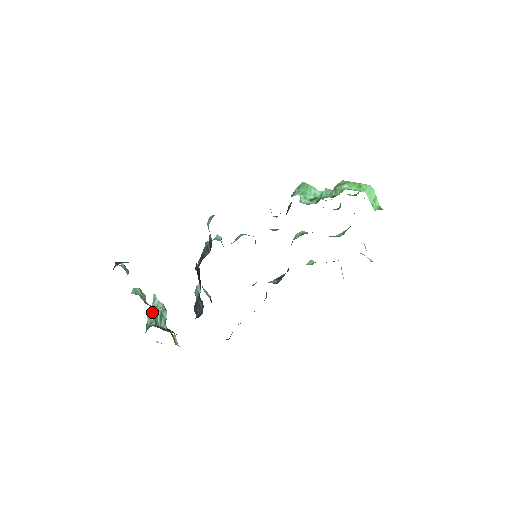
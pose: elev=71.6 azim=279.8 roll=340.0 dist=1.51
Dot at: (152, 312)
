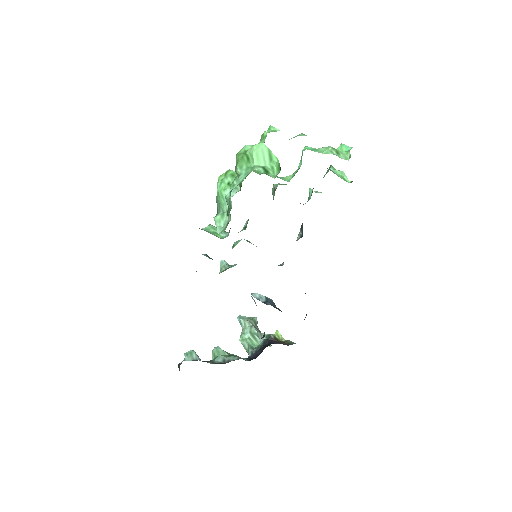
Dot at: (244, 339)
